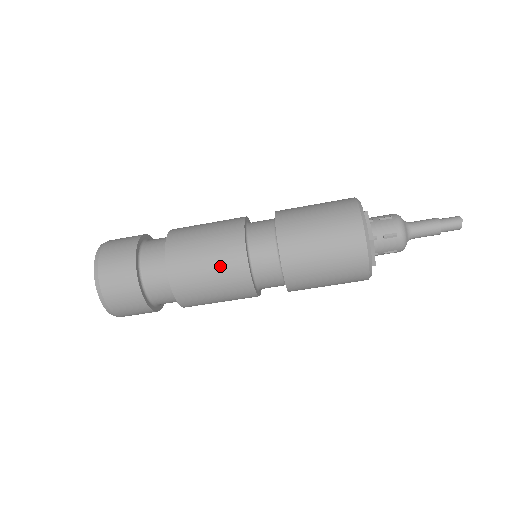
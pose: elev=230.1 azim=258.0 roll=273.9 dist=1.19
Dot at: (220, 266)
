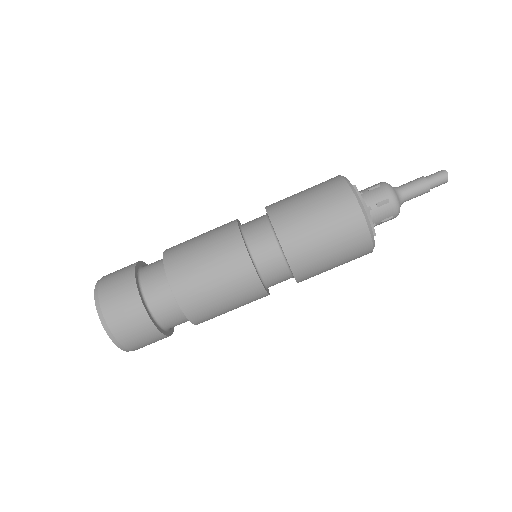
Dot at: (224, 271)
